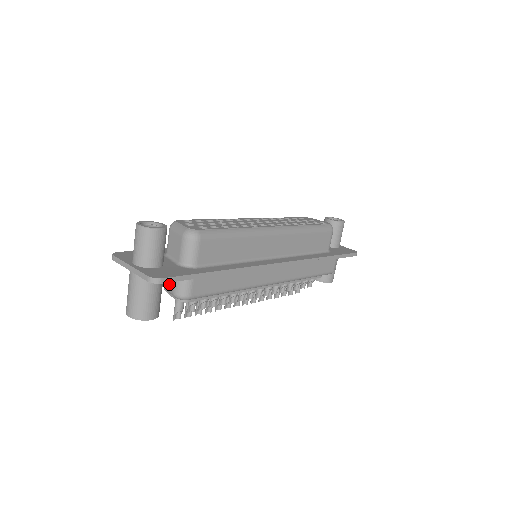
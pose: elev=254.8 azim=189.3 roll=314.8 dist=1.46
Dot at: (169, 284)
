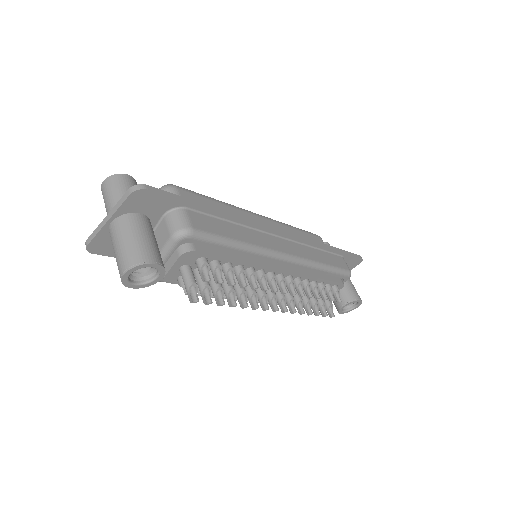
Dot at: (163, 237)
